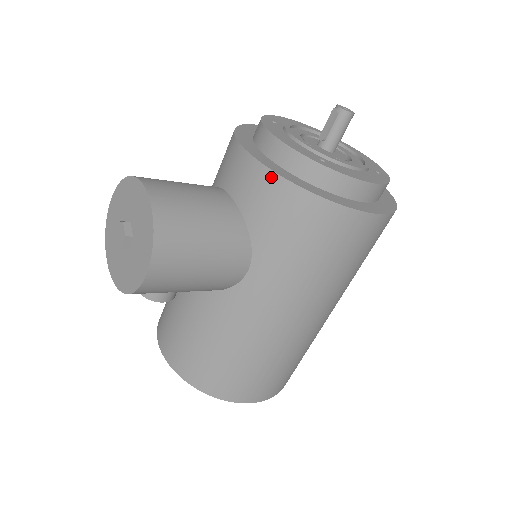
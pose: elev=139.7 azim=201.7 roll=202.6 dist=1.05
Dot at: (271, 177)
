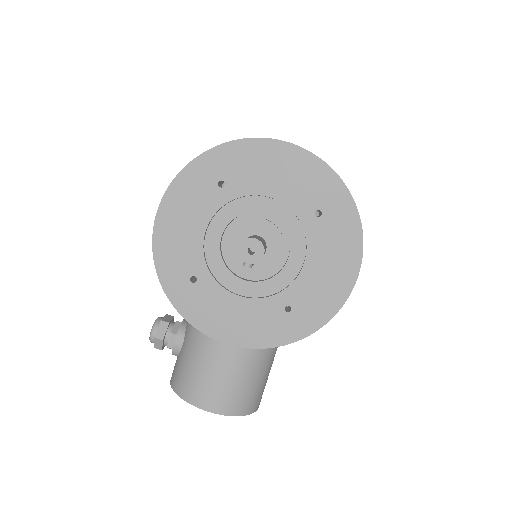
Dot at: (267, 347)
